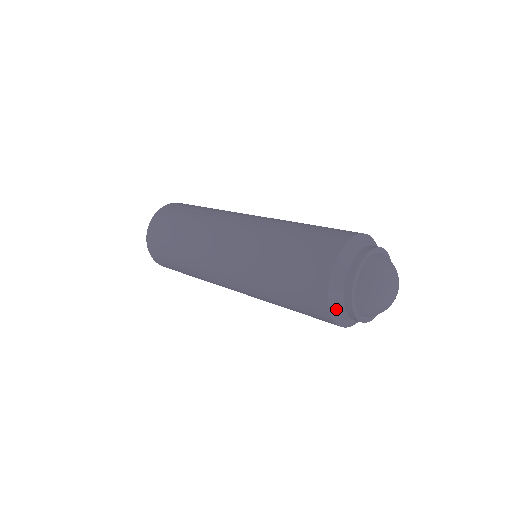
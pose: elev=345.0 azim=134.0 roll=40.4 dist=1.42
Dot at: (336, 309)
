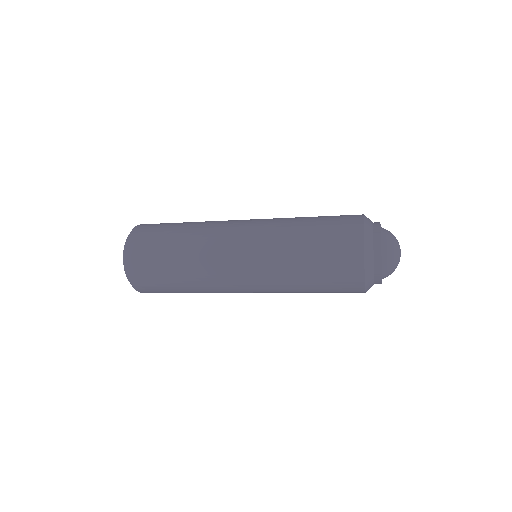
Dot at: (369, 286)
